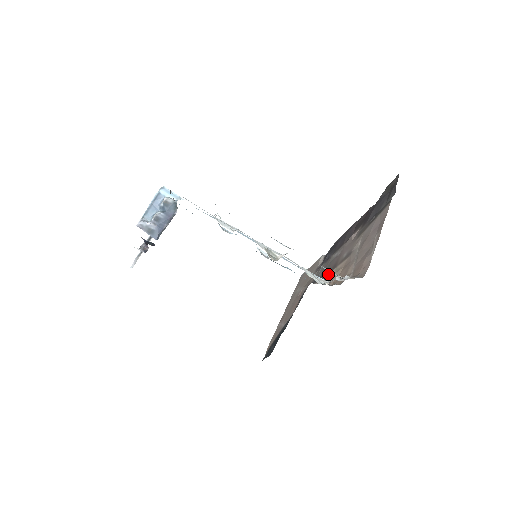
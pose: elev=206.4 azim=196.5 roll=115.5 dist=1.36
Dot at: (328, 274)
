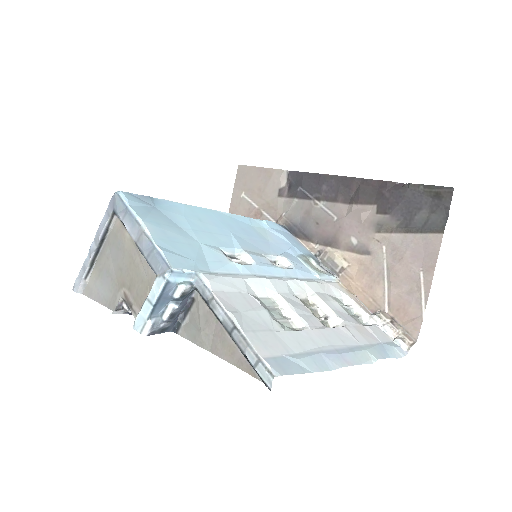
Dot at: (328, 252)
